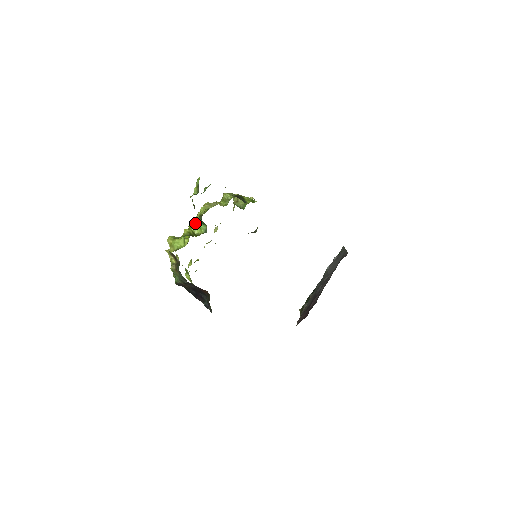
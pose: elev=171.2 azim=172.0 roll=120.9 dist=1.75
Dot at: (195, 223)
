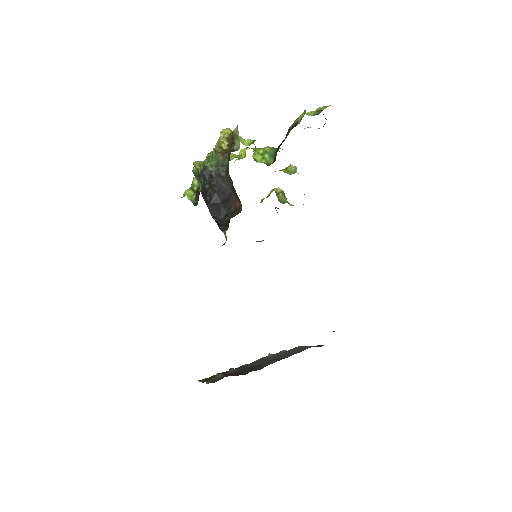
Dot at: (261, 149)
